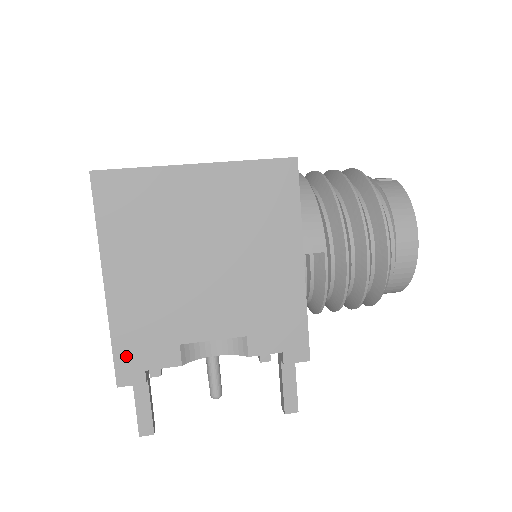
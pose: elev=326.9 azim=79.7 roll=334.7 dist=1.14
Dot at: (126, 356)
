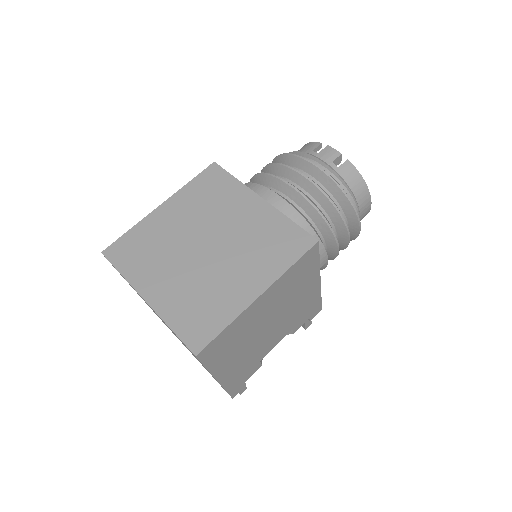
Dot at: (234, 388)
